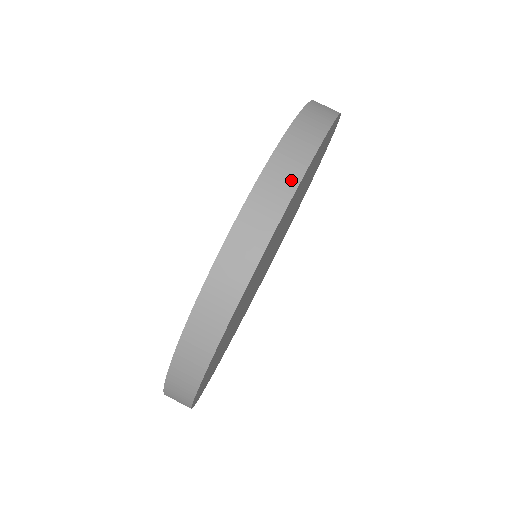
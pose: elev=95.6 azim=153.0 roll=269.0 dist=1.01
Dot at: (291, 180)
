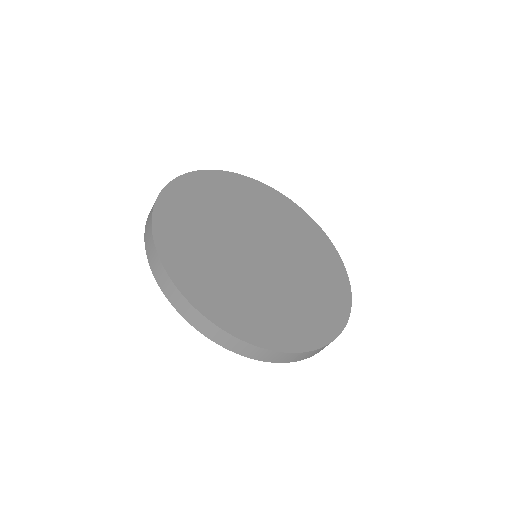
Dot at: occluded
